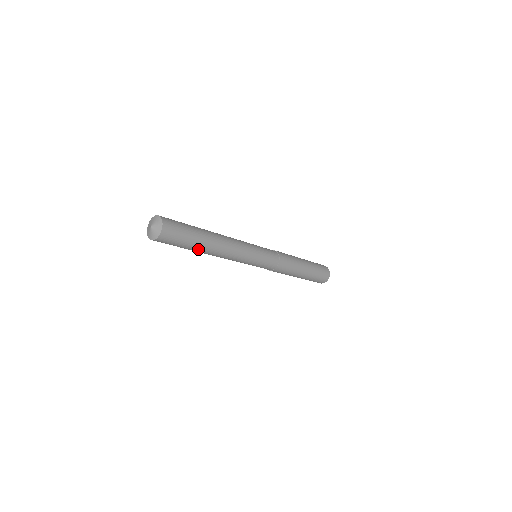
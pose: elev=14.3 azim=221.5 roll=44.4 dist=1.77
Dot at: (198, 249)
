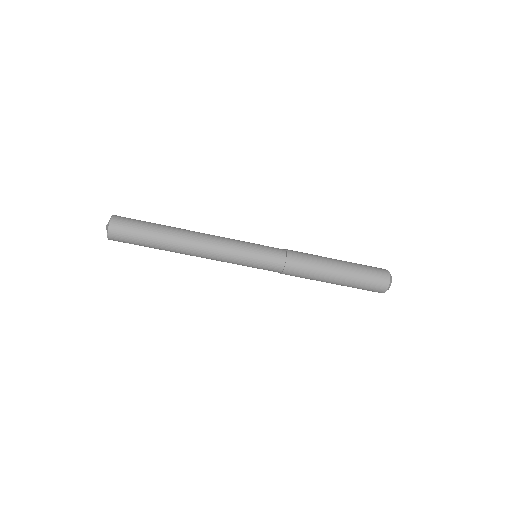
Dot at: (164, 234)
